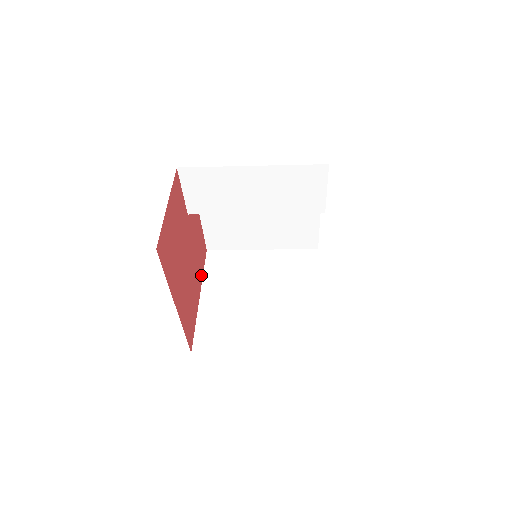
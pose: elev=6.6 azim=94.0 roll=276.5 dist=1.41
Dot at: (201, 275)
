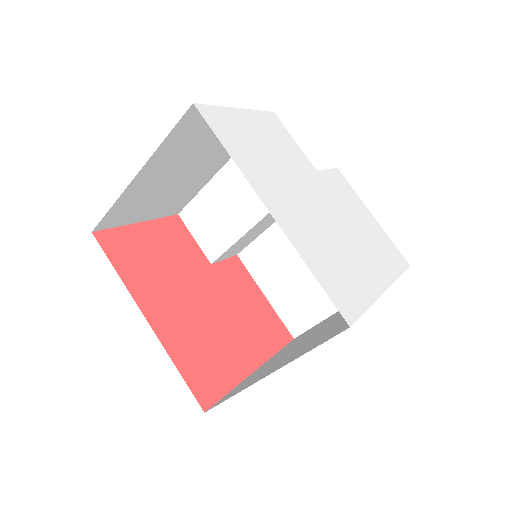
Dot at: (266, 351)
